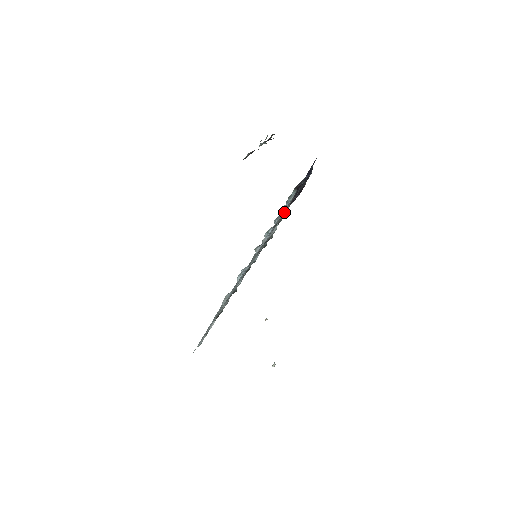
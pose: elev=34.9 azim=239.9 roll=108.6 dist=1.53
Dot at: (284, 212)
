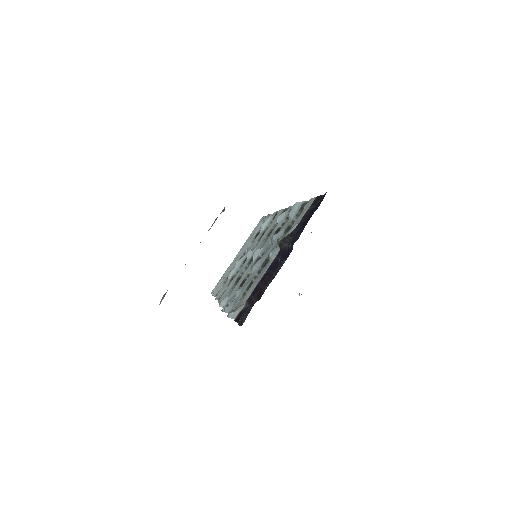
Dot at: (239, 309)
